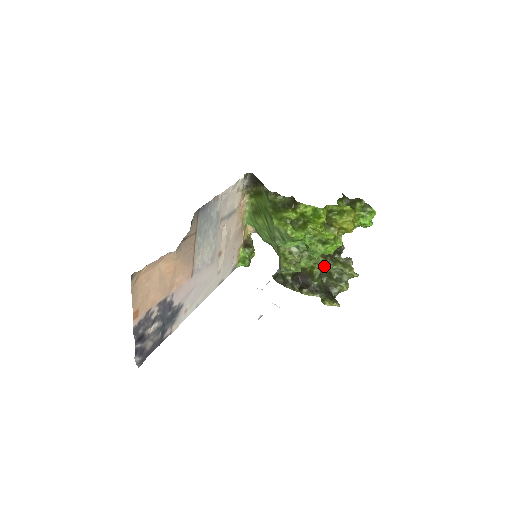
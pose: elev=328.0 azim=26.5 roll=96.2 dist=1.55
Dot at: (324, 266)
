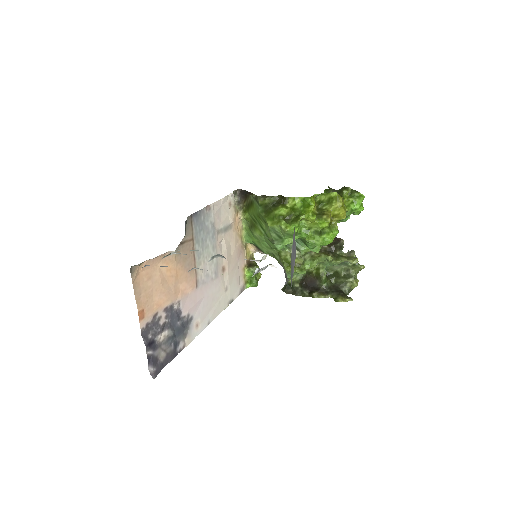
Dot at: (328, 264)
